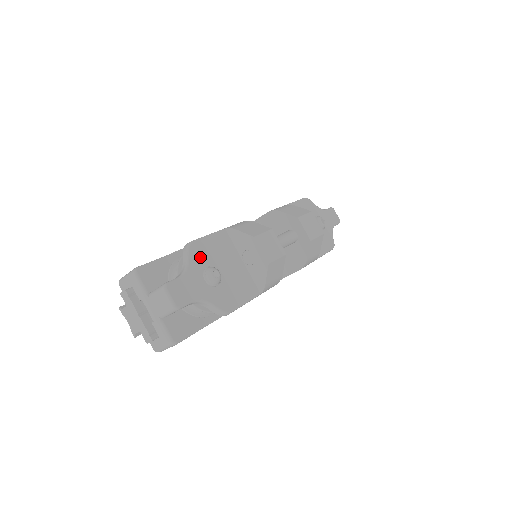
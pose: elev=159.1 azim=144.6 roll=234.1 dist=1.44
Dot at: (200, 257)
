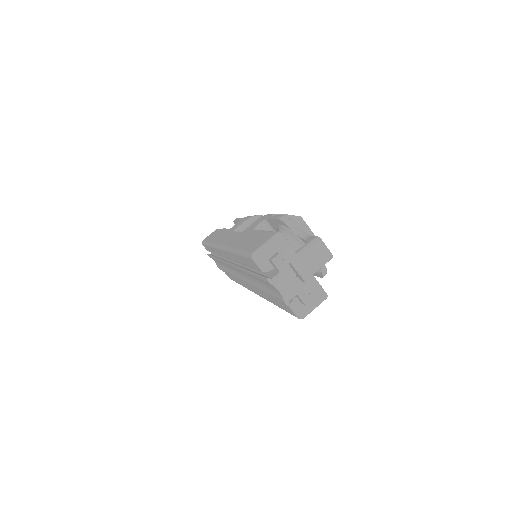
Dot at: occluded
